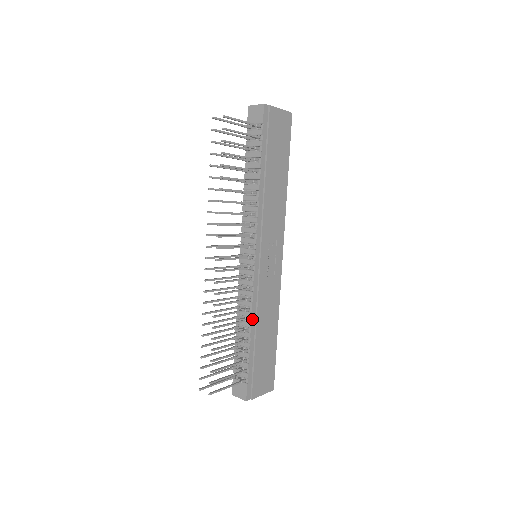
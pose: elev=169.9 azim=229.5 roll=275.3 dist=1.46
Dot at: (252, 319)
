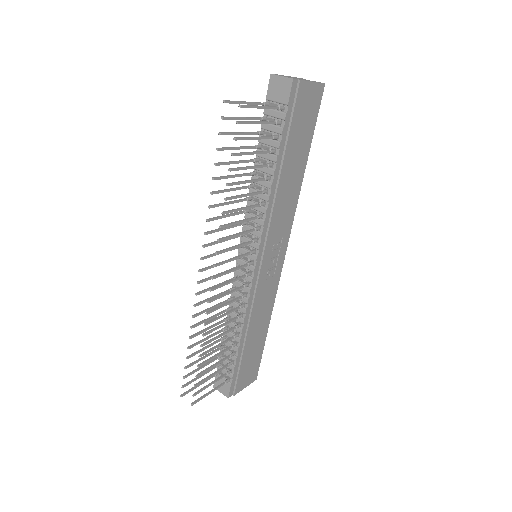
Dot at: (244, 325)
